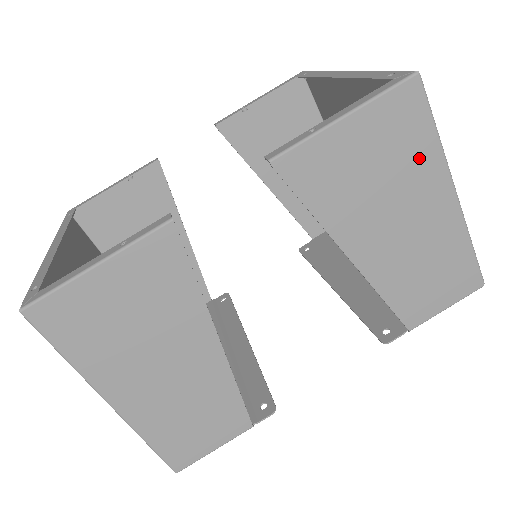
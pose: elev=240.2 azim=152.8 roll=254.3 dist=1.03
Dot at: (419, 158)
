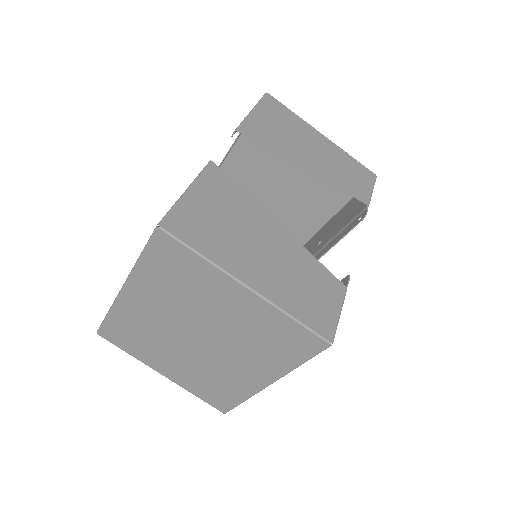
Dot at: (296, 123)
